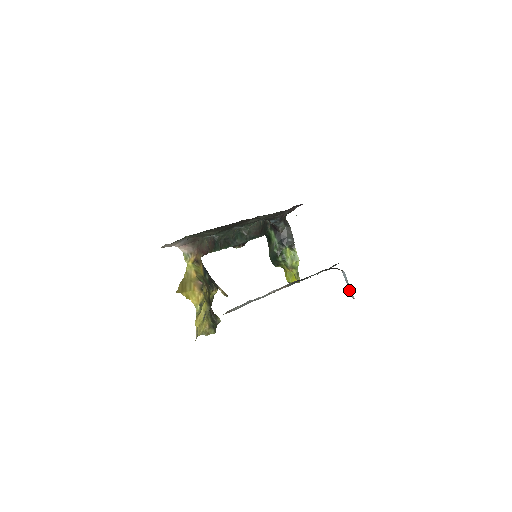
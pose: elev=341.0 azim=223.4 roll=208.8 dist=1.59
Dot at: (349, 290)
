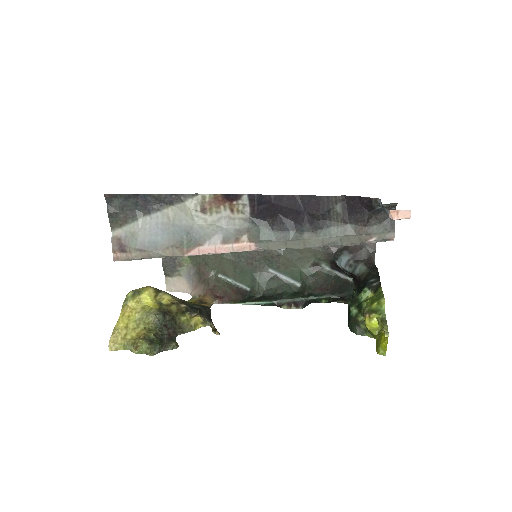
Dot at: occluded
